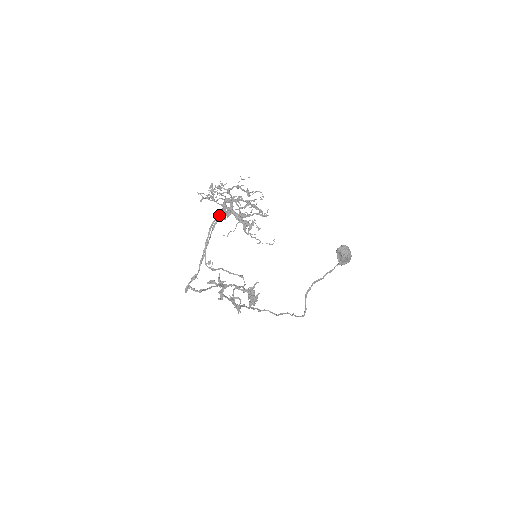
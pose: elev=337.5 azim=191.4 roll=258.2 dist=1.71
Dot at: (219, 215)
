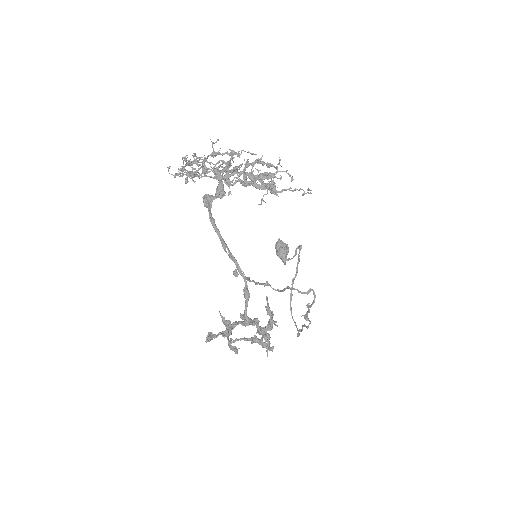
Dot at: (209, 202)
